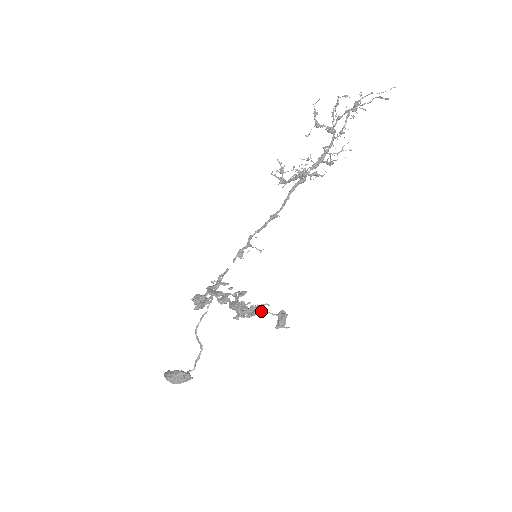
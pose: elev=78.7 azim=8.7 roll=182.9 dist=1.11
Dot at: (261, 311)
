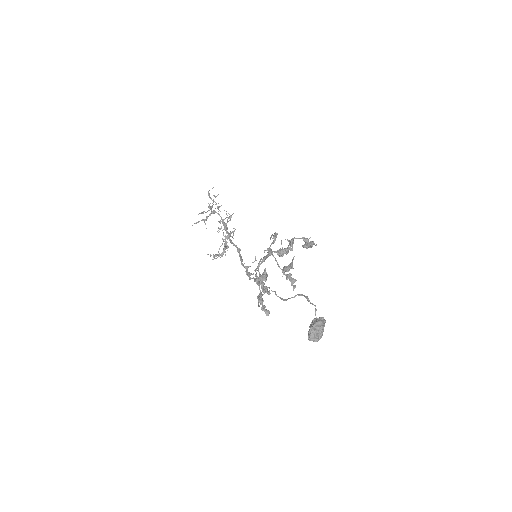
Dot at: (292, 239)
